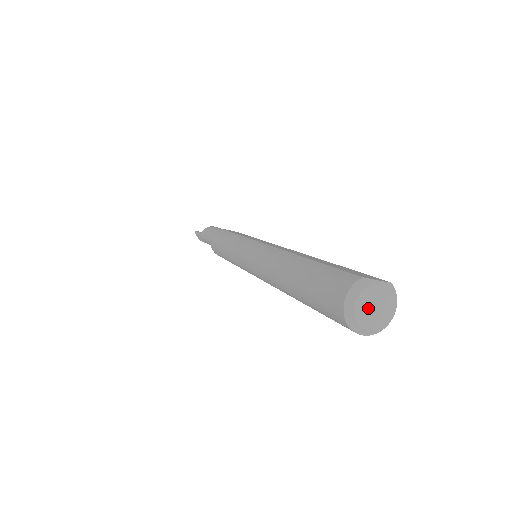
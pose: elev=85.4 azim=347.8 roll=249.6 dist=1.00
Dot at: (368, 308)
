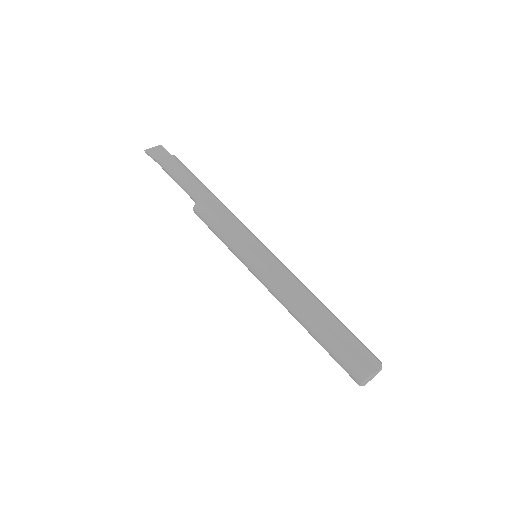
Dot at: occluded
